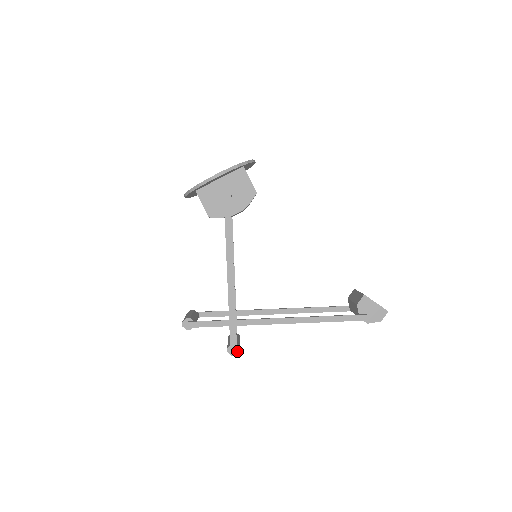
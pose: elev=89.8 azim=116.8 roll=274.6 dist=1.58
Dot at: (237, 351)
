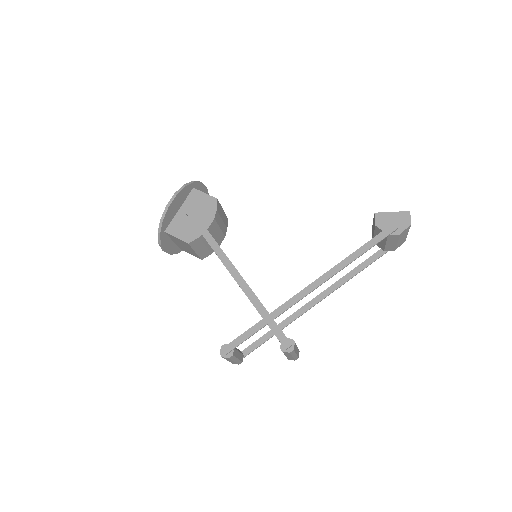
Dot at: (291, 344)
